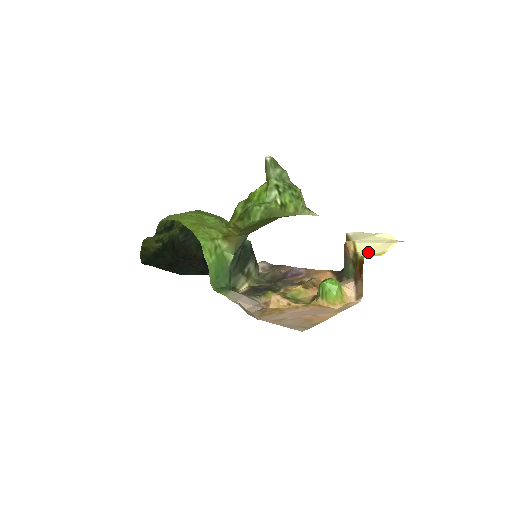
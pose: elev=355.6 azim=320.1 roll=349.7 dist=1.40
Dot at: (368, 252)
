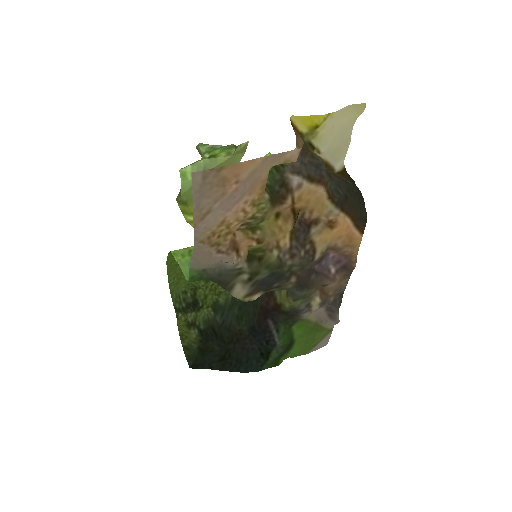
Dot at: (321, 134)
